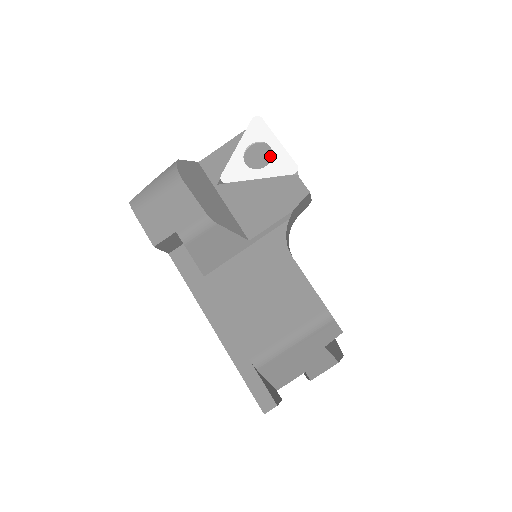
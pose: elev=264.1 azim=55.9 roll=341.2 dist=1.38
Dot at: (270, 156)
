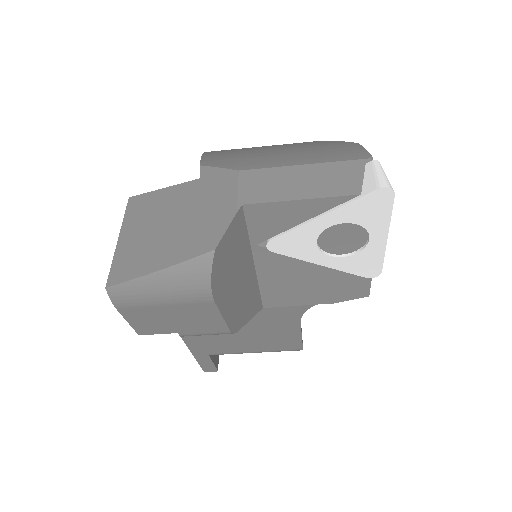
Dot at: (358, 246)
